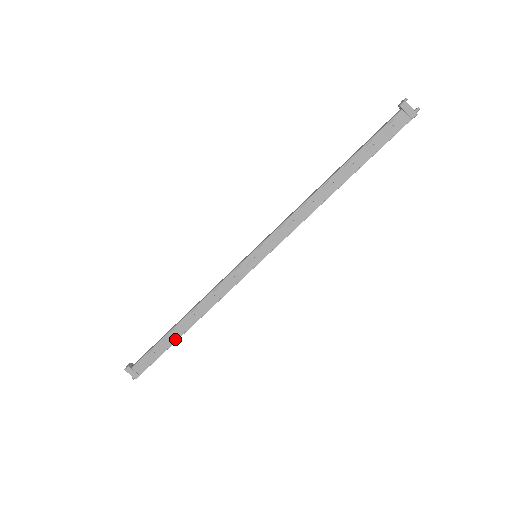
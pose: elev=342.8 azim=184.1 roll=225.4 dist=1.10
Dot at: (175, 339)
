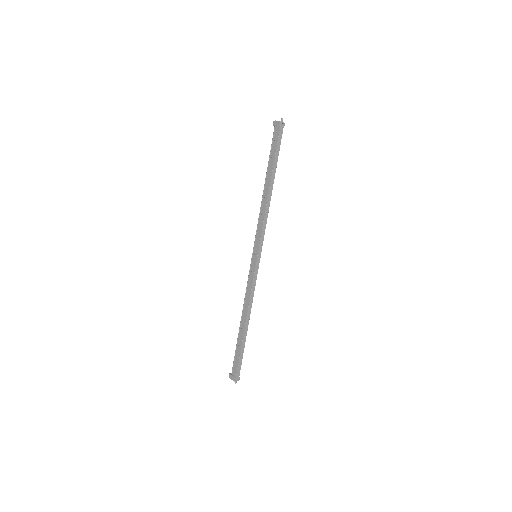
Dot at: (242, 338)
